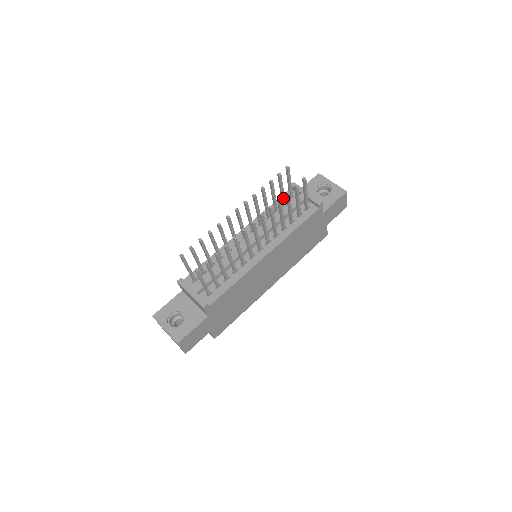
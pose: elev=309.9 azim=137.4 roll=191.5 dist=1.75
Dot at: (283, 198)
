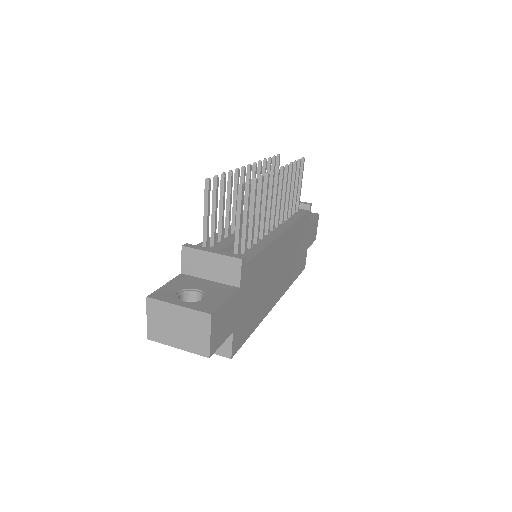
Dot at: occluded
